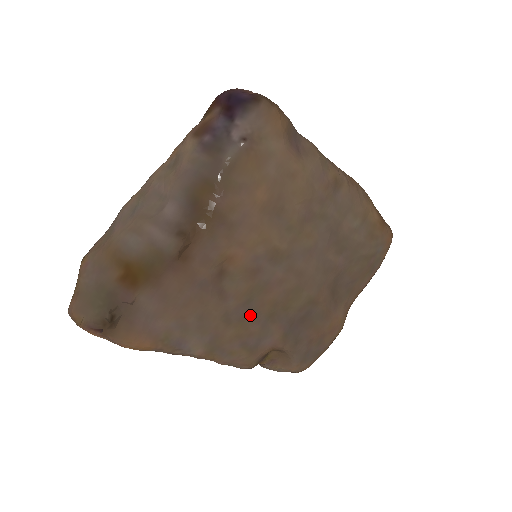
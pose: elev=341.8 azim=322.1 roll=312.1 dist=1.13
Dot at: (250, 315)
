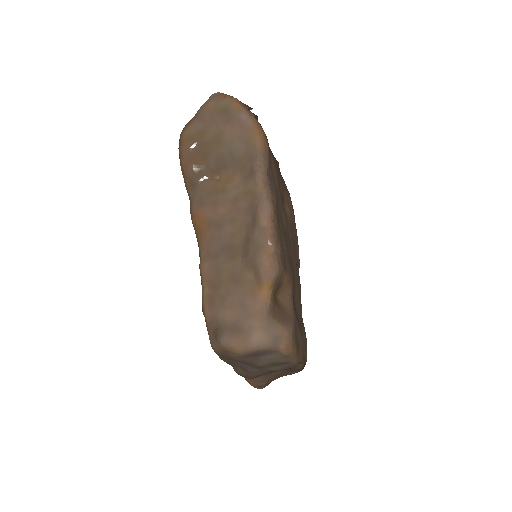
Dot at: (287, 239)
